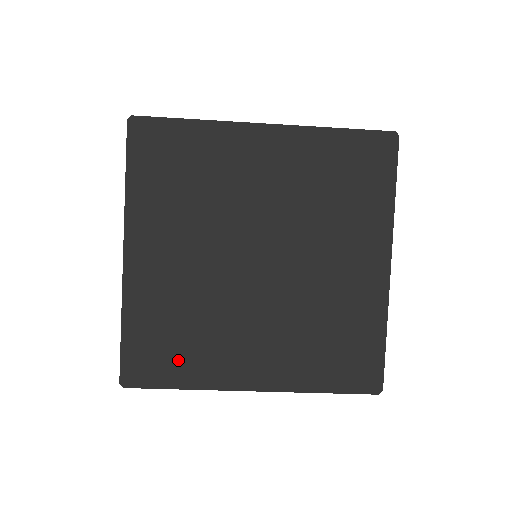
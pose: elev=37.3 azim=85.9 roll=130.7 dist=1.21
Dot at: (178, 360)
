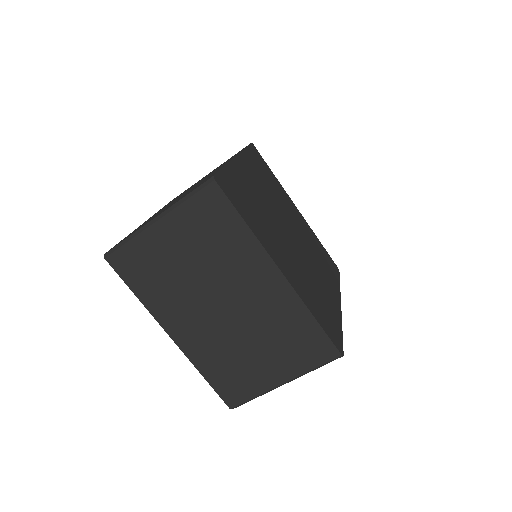
Dot at: (248, 211)
